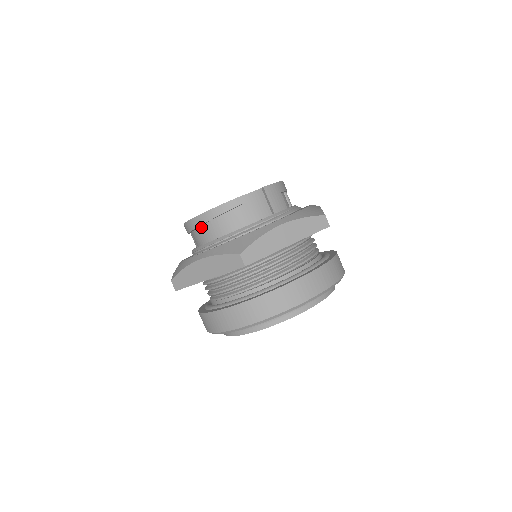
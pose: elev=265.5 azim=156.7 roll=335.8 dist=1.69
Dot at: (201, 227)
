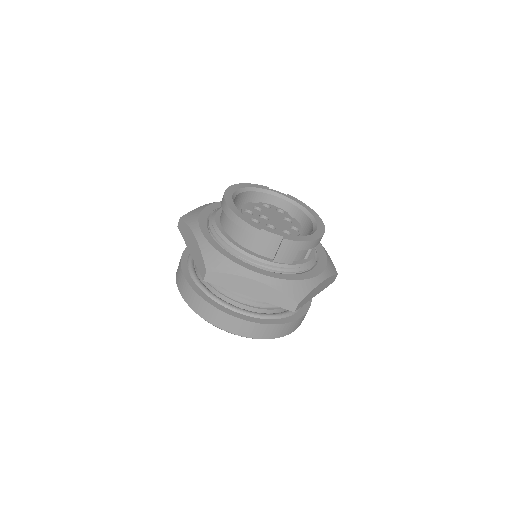
Dot at: occluded
